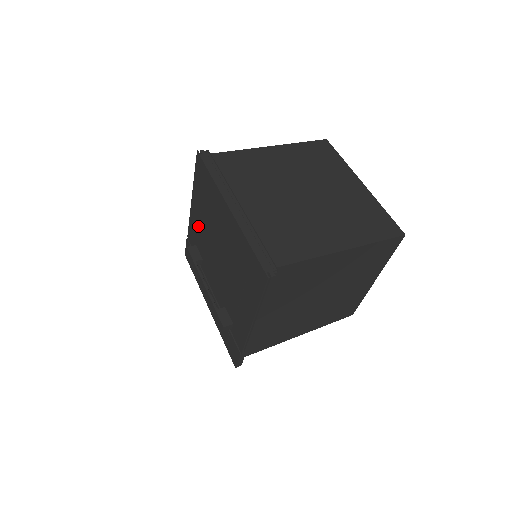
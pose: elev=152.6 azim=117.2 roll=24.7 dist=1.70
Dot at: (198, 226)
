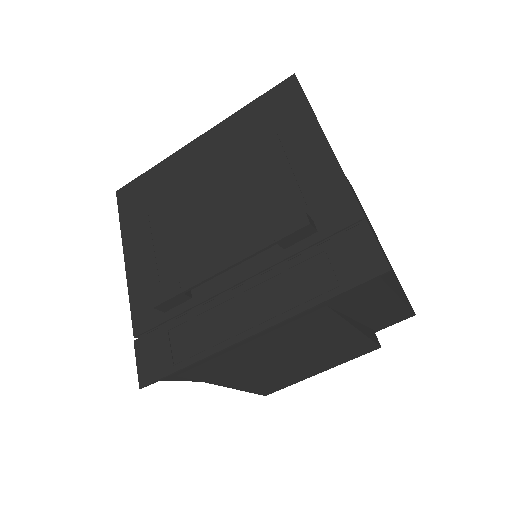
Dot at: (155, 262)
